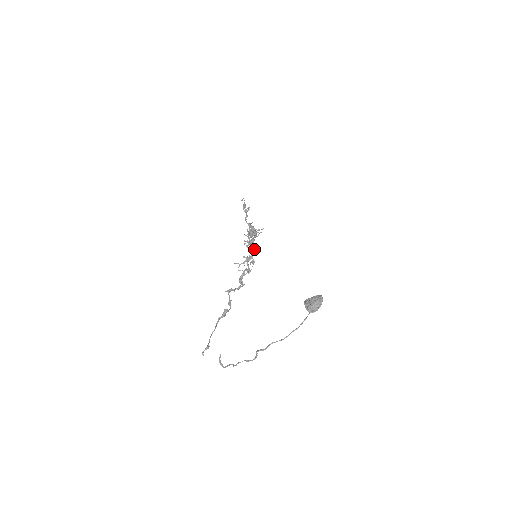
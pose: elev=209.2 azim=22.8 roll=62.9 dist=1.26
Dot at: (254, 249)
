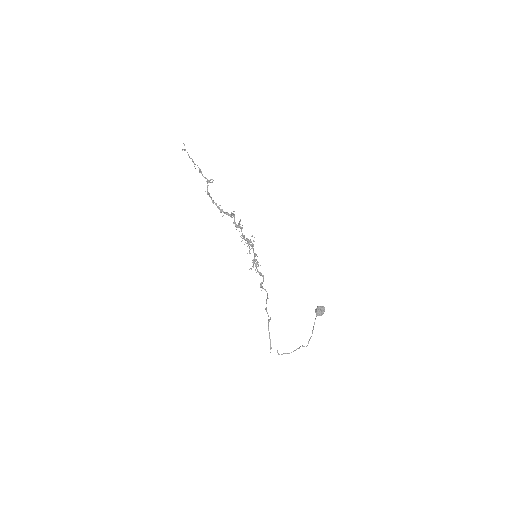
Dot at: occluded
